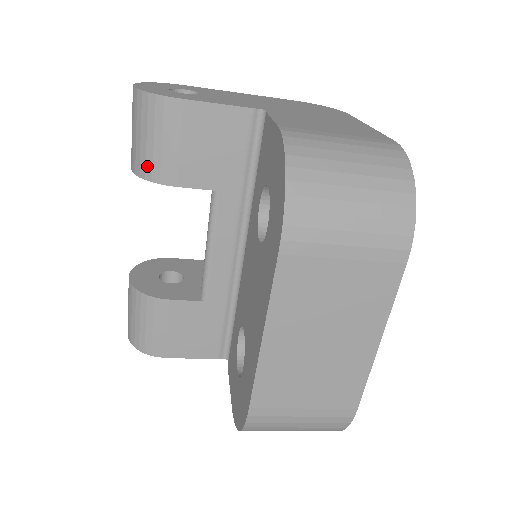
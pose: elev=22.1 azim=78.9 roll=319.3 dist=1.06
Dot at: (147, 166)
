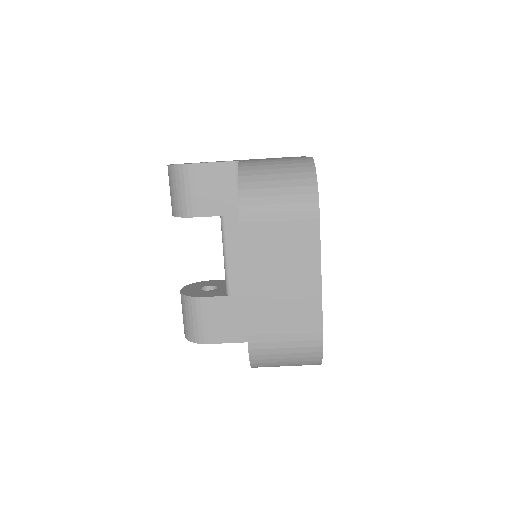
Dot at: (179, 208)
